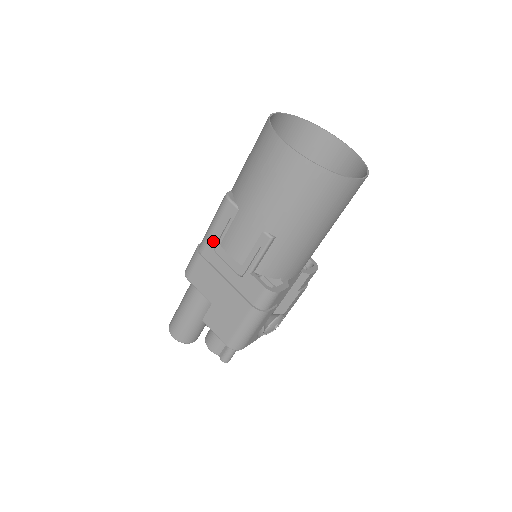
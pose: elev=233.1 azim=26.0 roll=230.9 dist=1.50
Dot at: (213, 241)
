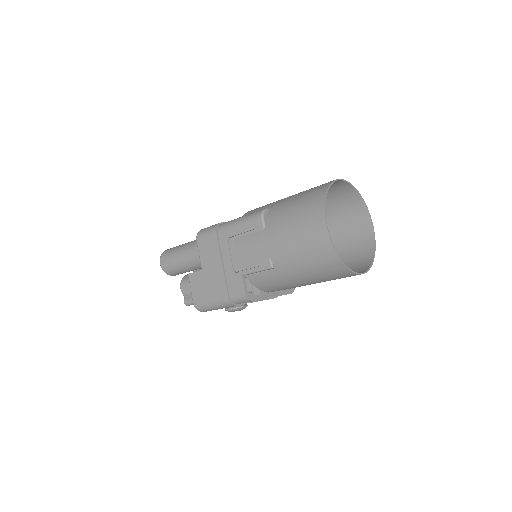
Dot at: (232, 232)
